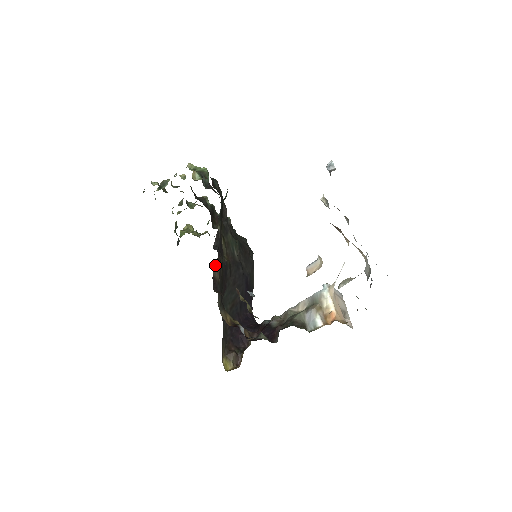
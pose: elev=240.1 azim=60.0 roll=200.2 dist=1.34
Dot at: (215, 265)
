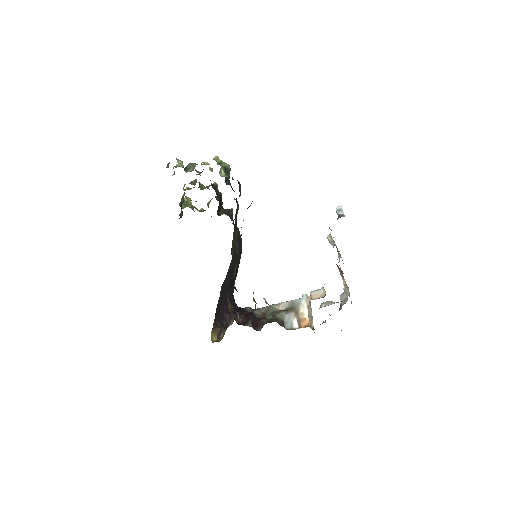
Dot at: (236, 265)
